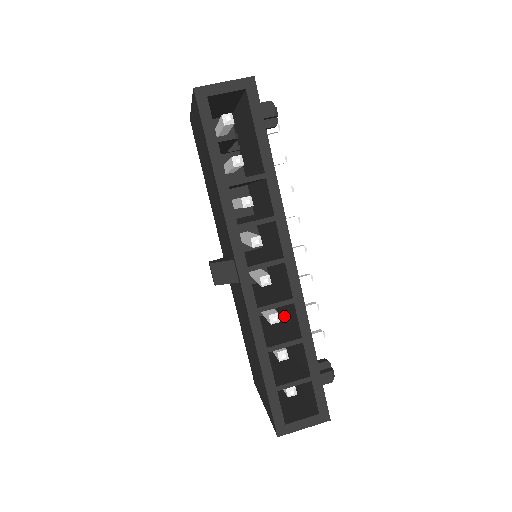
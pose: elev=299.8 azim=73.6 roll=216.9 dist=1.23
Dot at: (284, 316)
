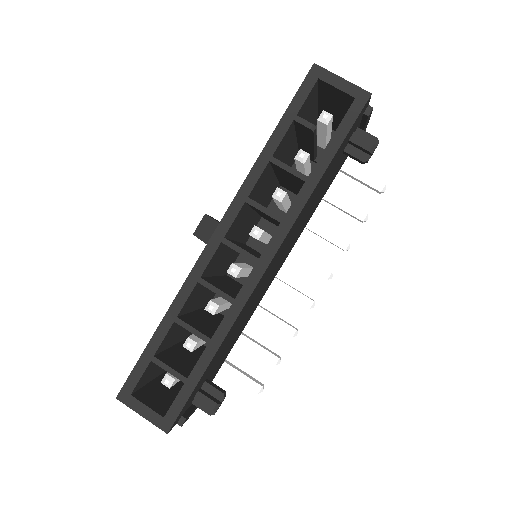
Dot at: occluded
